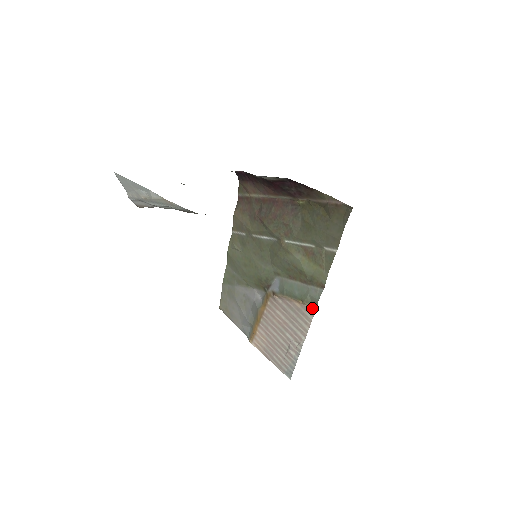
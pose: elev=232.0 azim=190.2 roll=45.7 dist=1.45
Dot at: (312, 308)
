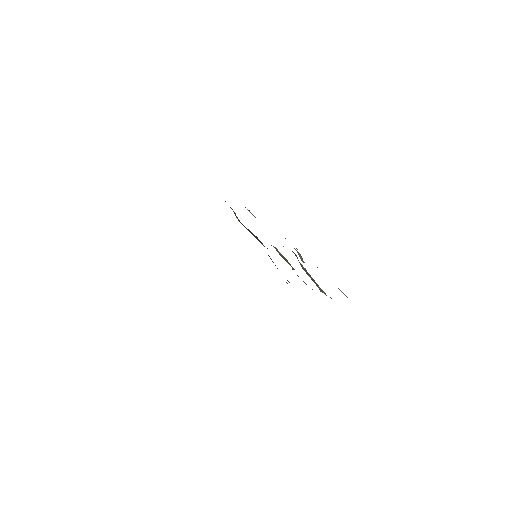
Dot at: occluded
